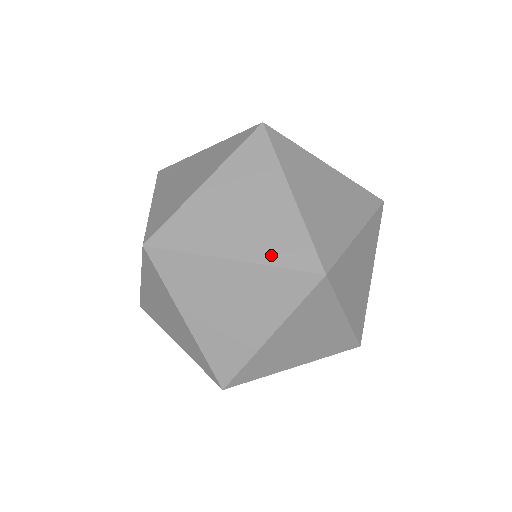
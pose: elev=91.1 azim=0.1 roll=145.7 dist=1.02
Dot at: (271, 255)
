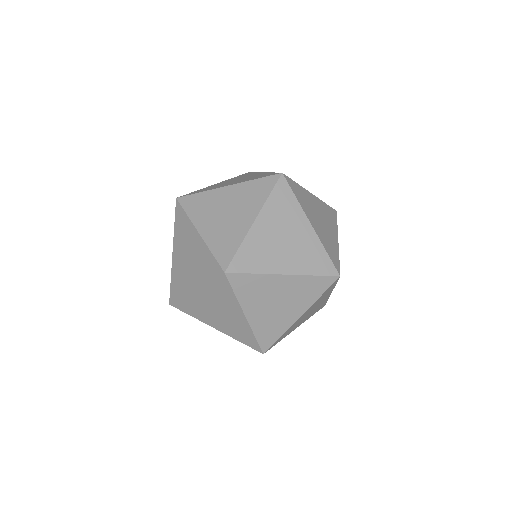
Dot at: (308, 268)
